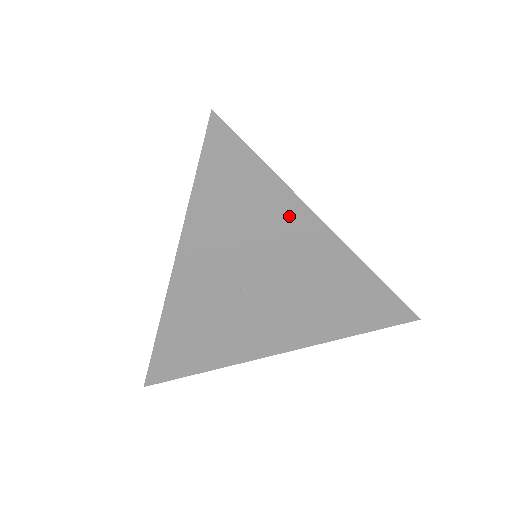
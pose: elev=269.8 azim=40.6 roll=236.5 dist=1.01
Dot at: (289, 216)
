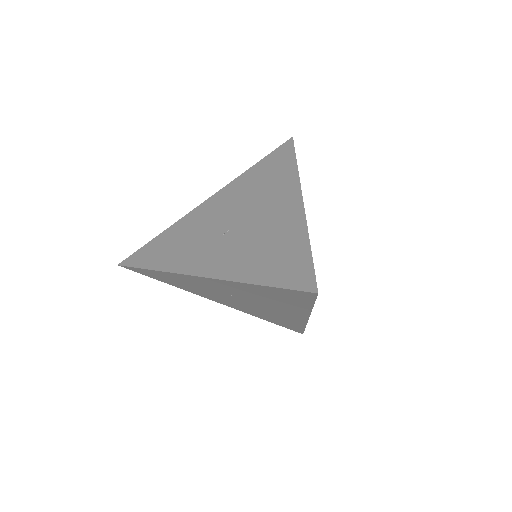
Dot at: (296, 309)
